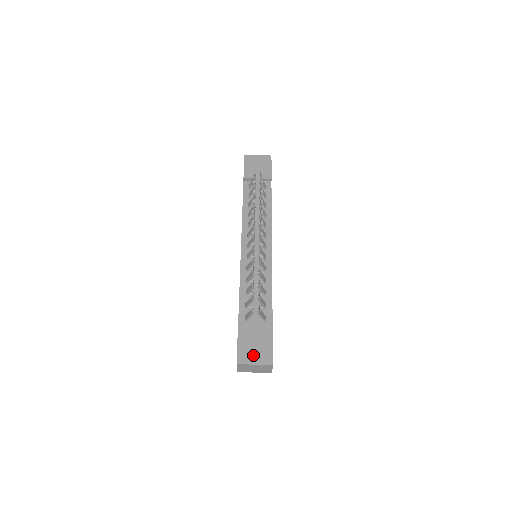
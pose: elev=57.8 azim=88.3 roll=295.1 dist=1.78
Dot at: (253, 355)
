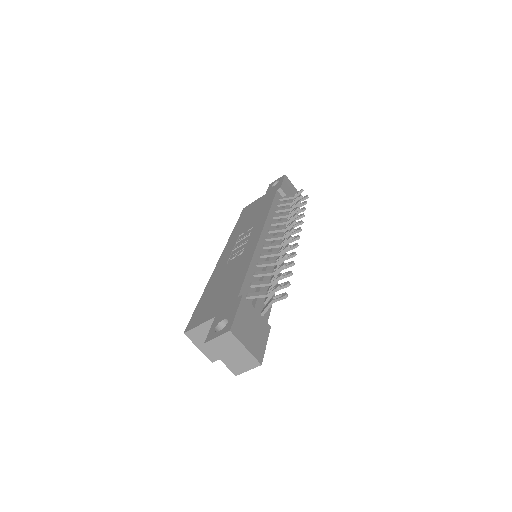
Dot at: (247, 337)
